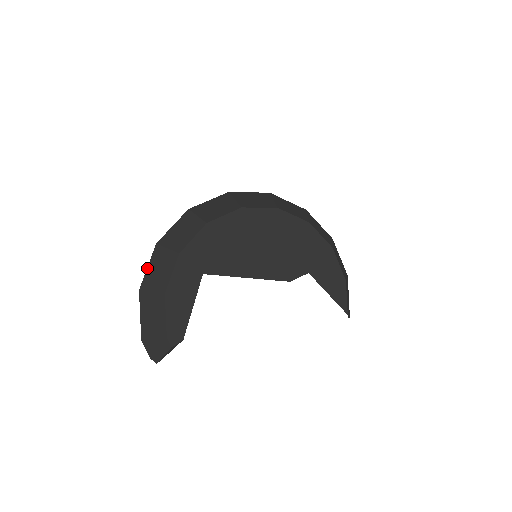
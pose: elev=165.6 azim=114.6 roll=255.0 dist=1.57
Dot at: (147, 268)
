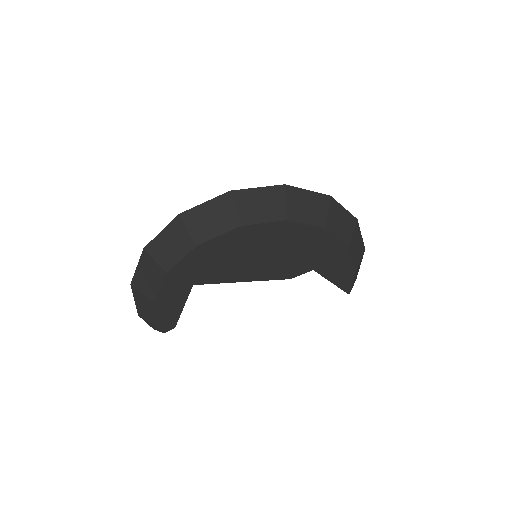
Dot at: (136, 268)
